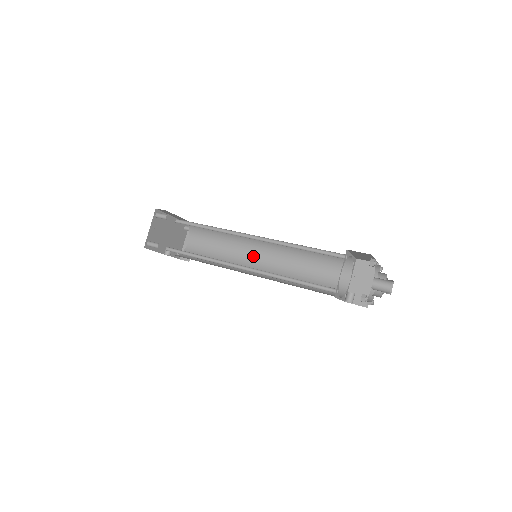
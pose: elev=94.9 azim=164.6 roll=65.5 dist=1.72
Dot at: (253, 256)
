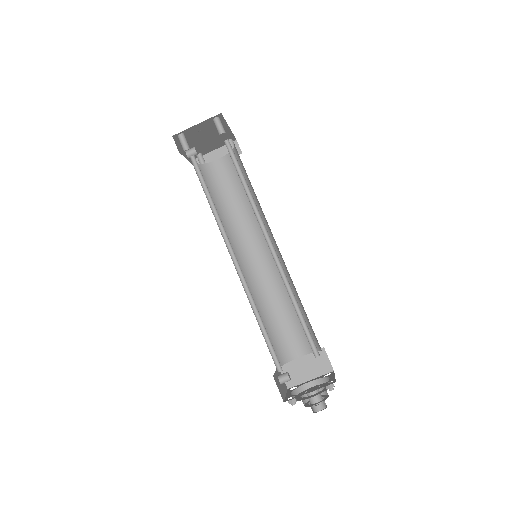
Dot at: (255, 244)
